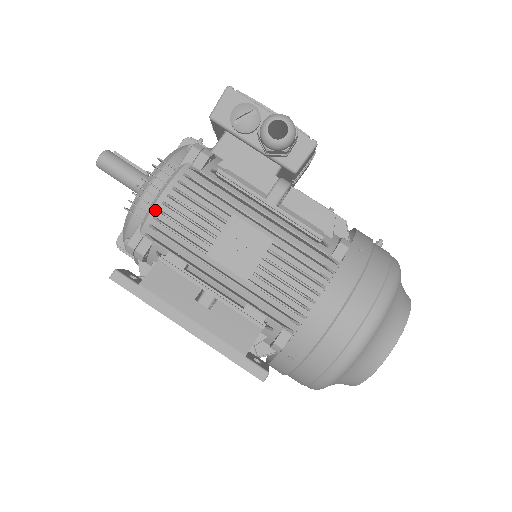
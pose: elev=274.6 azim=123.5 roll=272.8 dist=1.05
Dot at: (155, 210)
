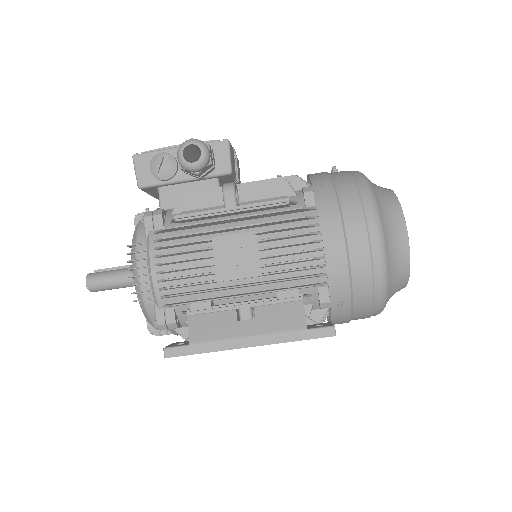
Dot at: (156, 283)
